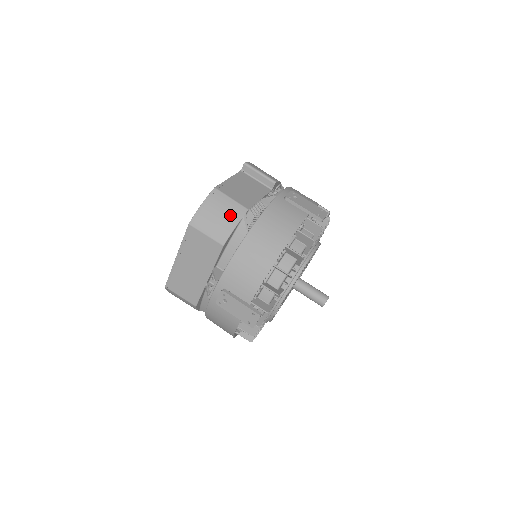
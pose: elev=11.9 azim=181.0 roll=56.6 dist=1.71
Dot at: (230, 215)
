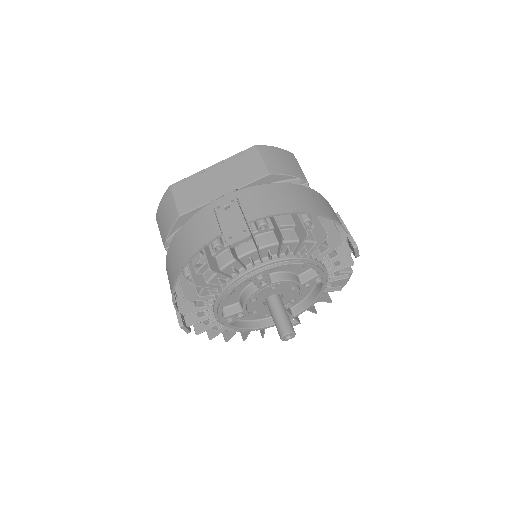
Dot at: (292, 169)
